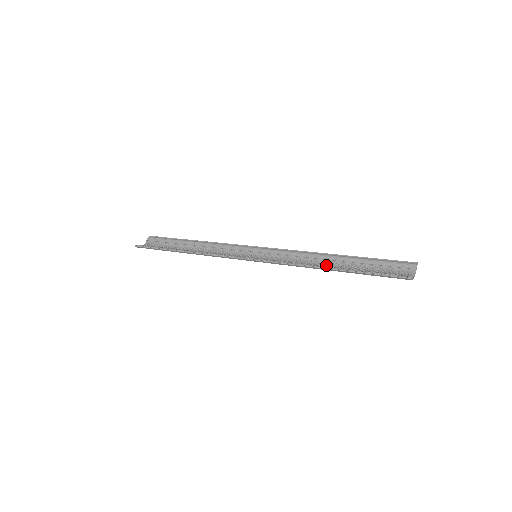
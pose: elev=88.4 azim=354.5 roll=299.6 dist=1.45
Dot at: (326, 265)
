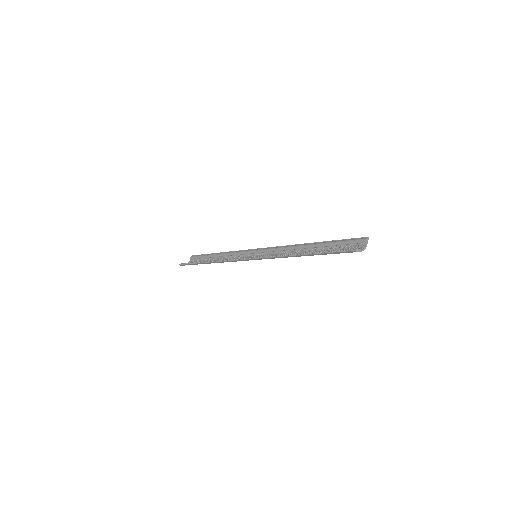
Dot at: occluded
